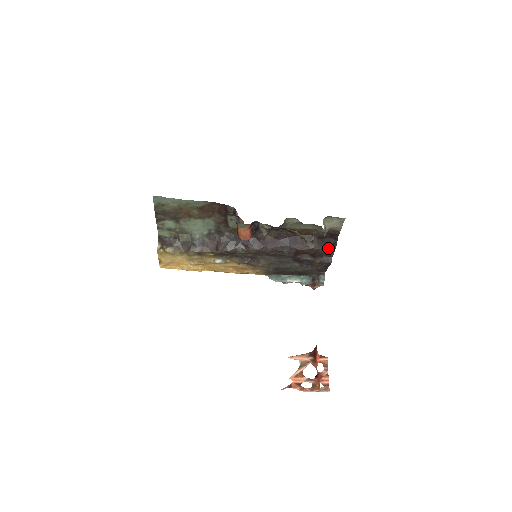
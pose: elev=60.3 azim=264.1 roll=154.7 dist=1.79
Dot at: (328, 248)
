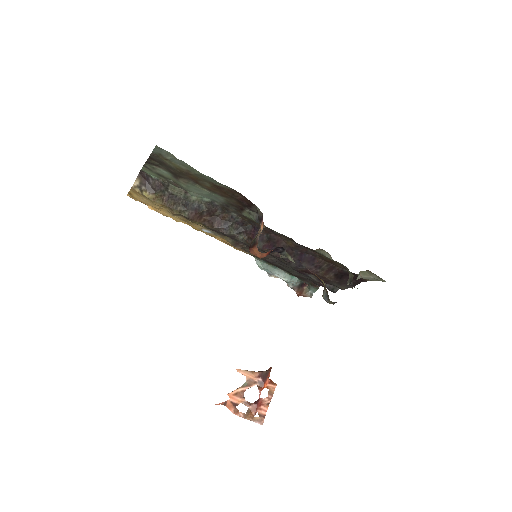
Dot at: (343, 284)
